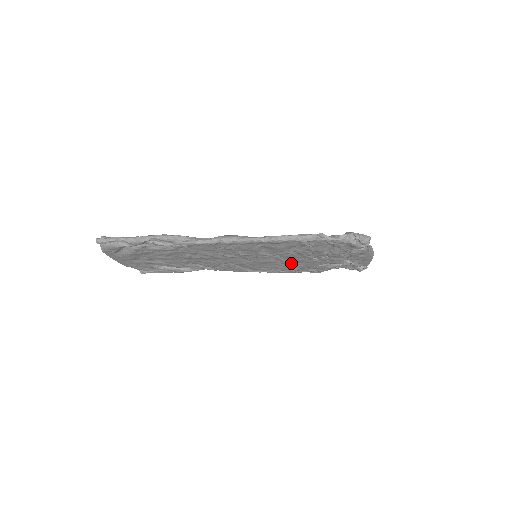
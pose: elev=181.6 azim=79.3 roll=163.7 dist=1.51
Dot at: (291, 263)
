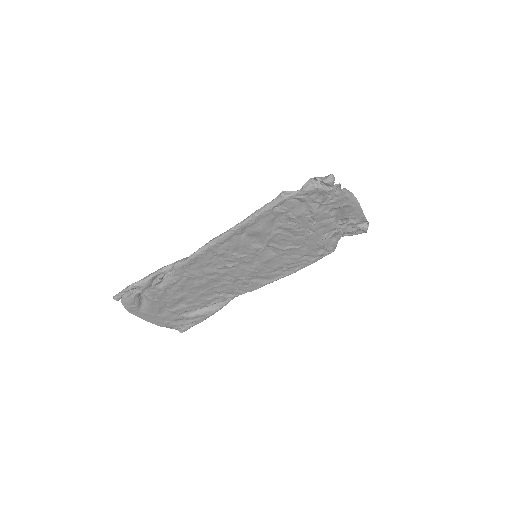
Dot at: (293, 250)
